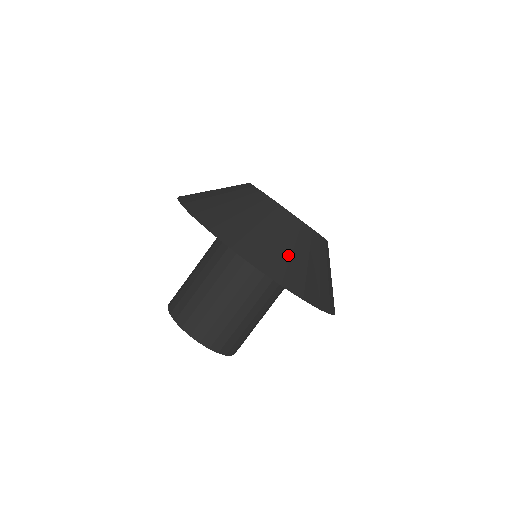
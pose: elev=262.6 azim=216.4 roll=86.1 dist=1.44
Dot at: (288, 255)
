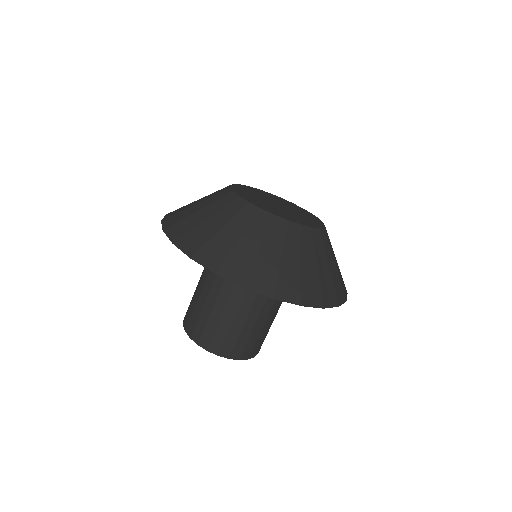
Dot at: (232, 243)
